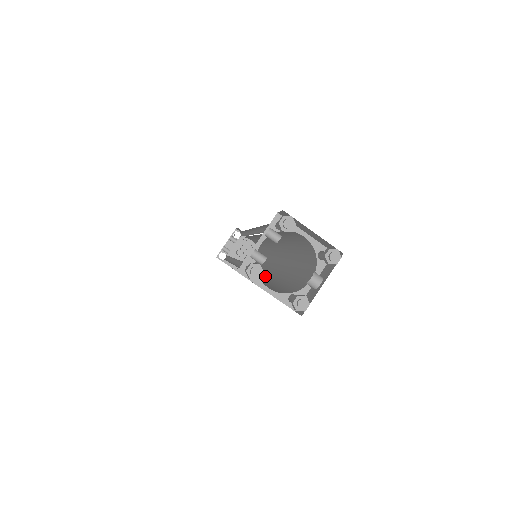
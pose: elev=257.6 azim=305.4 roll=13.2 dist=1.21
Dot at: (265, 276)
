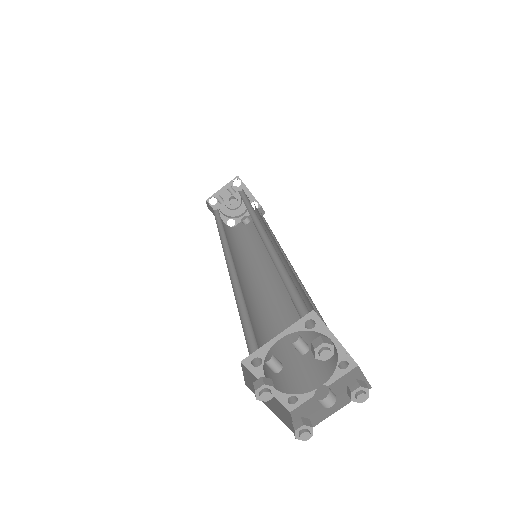
Dot at: (259, 285)
